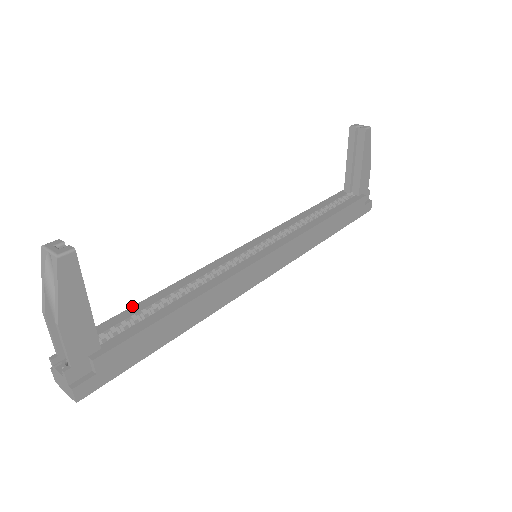
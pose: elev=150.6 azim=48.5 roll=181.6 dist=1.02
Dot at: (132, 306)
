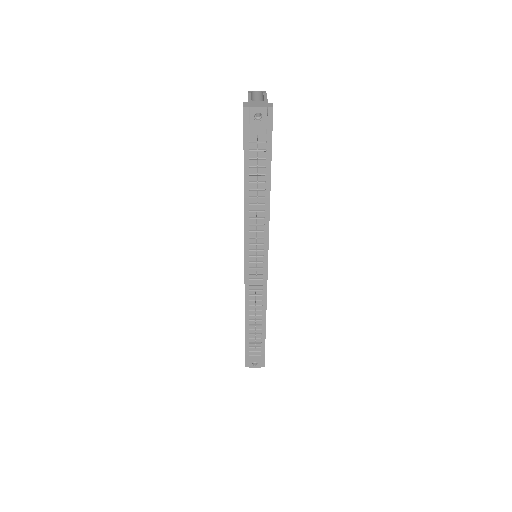
Dot at: occluded
